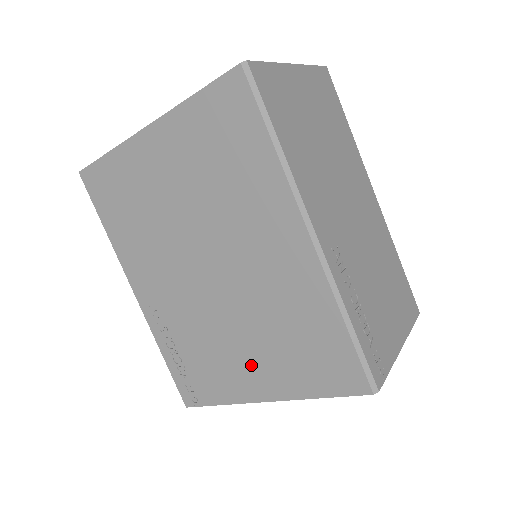
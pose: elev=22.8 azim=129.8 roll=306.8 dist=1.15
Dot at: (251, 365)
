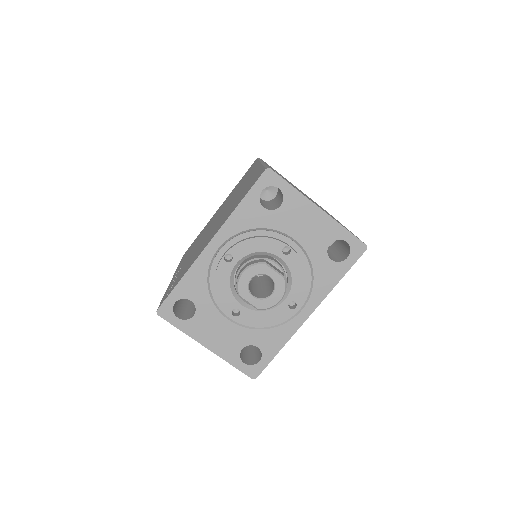
Dot at: (212, 234)
